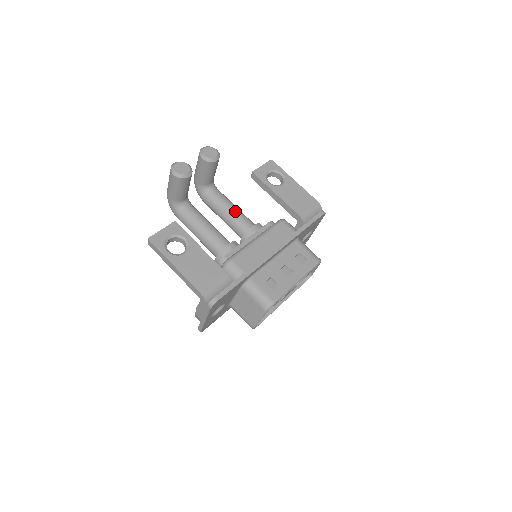
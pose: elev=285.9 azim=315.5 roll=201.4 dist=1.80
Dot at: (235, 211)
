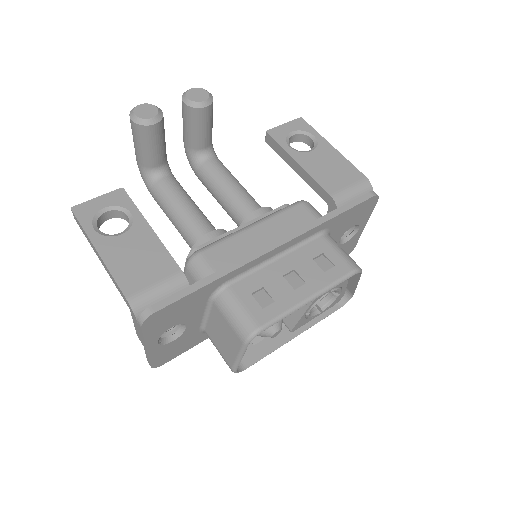
Dot at: (235, 188)
